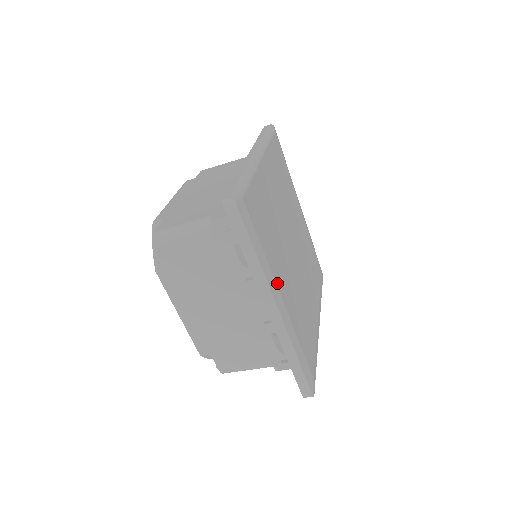
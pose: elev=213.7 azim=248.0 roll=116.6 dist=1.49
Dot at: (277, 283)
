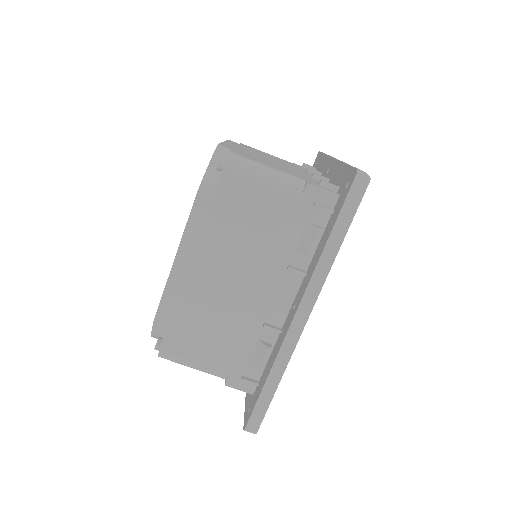
Dot at: occluded
